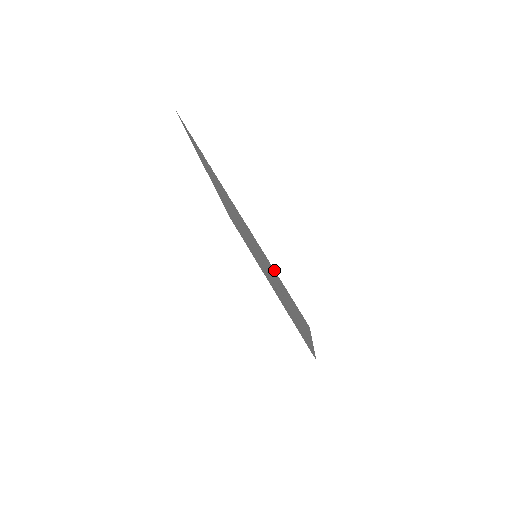
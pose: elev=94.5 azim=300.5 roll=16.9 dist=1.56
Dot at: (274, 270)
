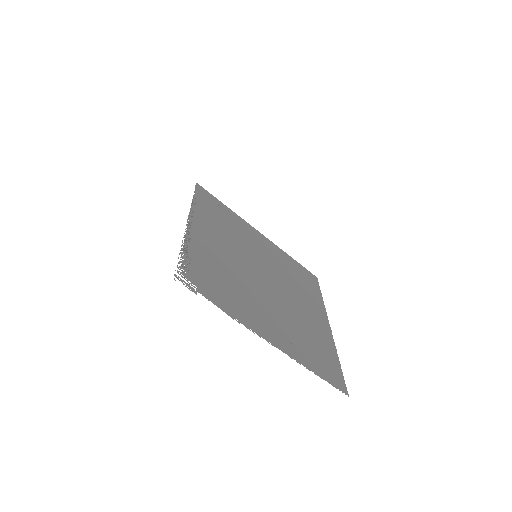
Dot at: (314, 372)
